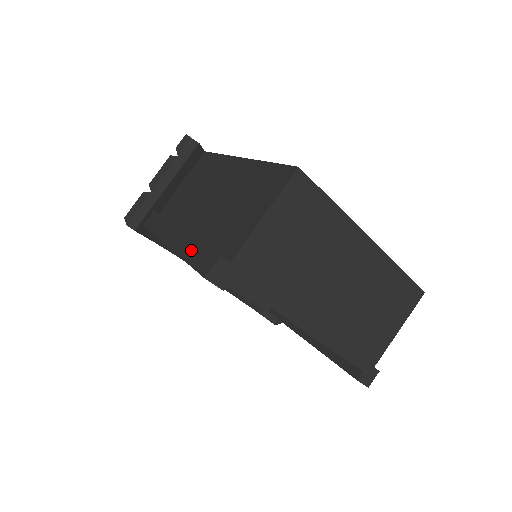
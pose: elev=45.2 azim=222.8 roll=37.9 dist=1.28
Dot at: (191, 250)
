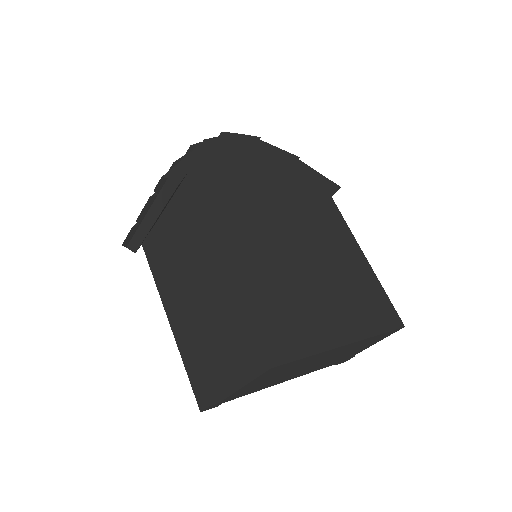
Dot at: (188, 362)
